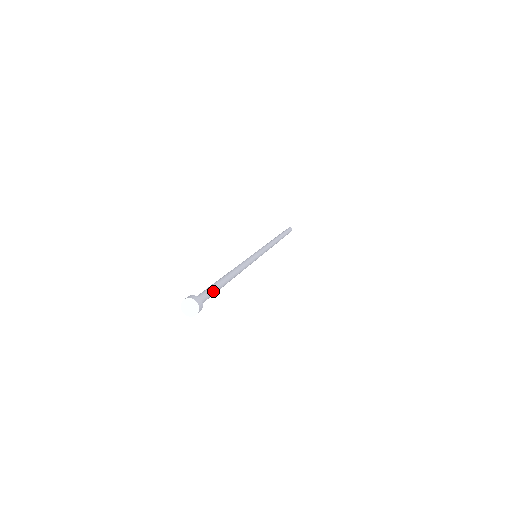
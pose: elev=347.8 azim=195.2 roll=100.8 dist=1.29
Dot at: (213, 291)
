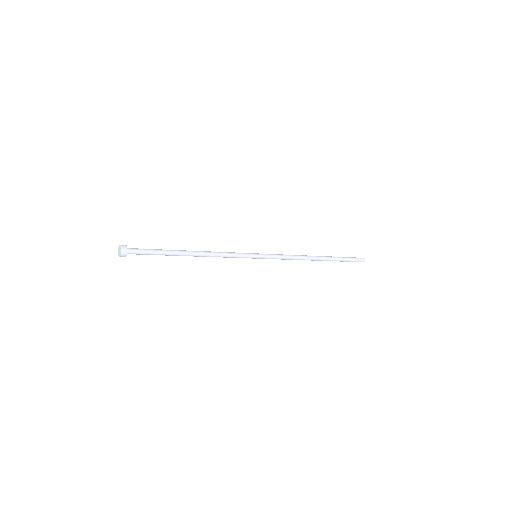
Dot at: (154, 251)
